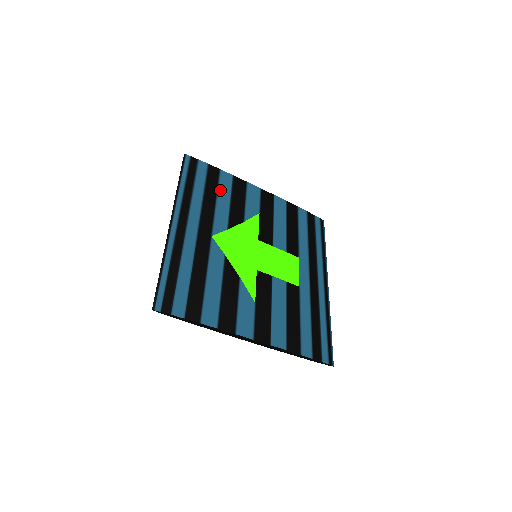
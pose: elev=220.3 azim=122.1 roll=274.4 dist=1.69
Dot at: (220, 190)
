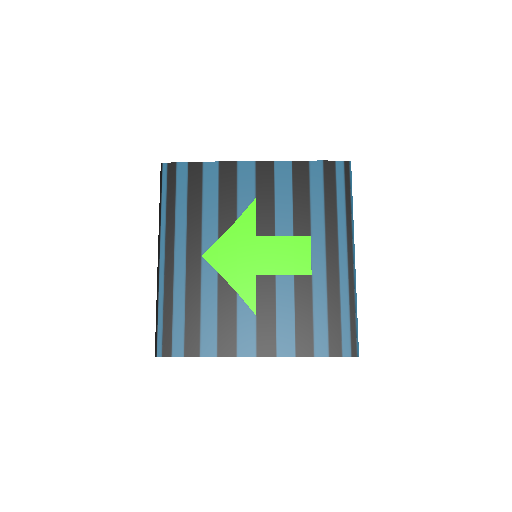
Dot at: (205, 191)
